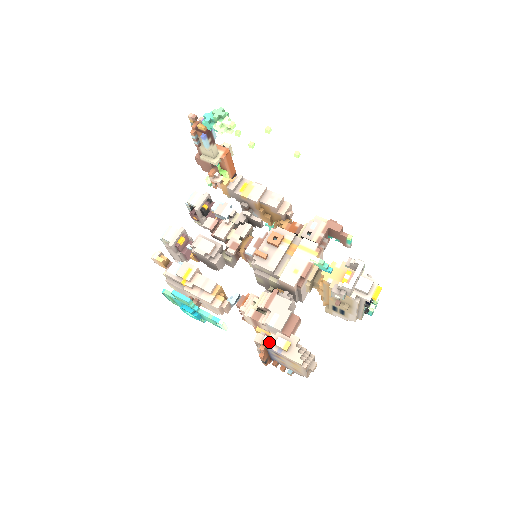
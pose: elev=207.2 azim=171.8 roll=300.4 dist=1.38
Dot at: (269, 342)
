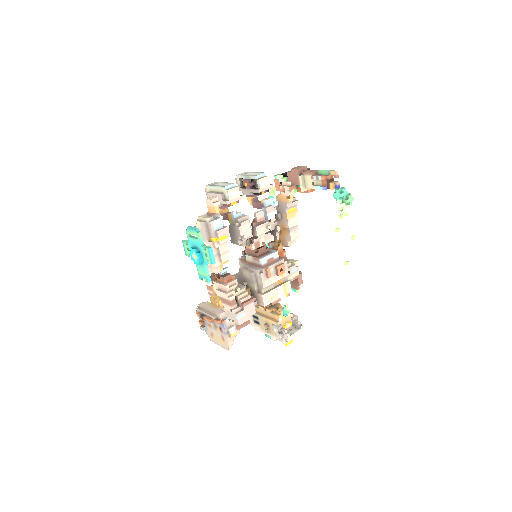
Dot at: (227, 324)
